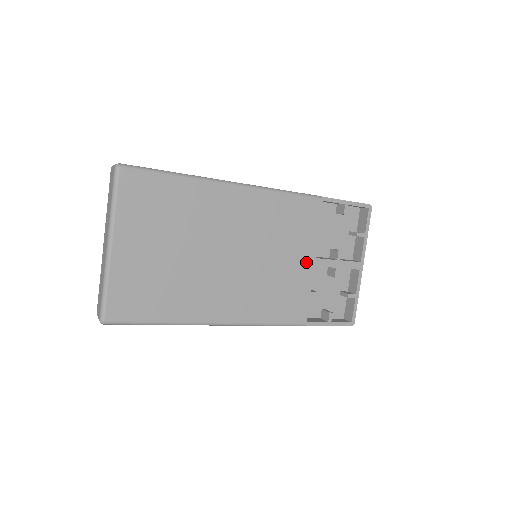
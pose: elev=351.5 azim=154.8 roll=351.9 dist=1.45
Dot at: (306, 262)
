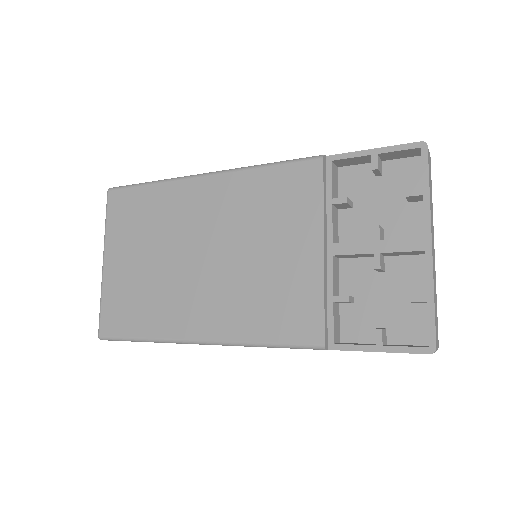
Dot at: (309, 250)
